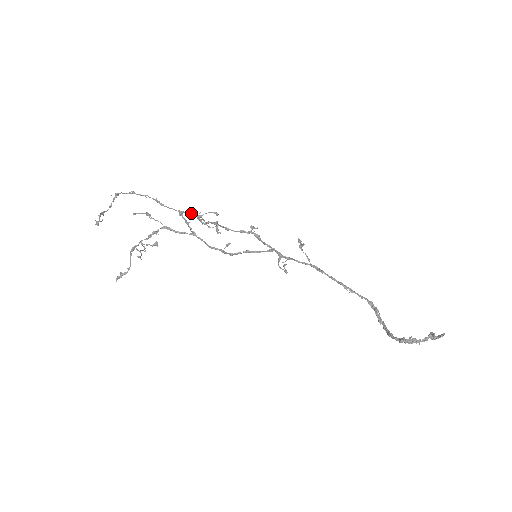
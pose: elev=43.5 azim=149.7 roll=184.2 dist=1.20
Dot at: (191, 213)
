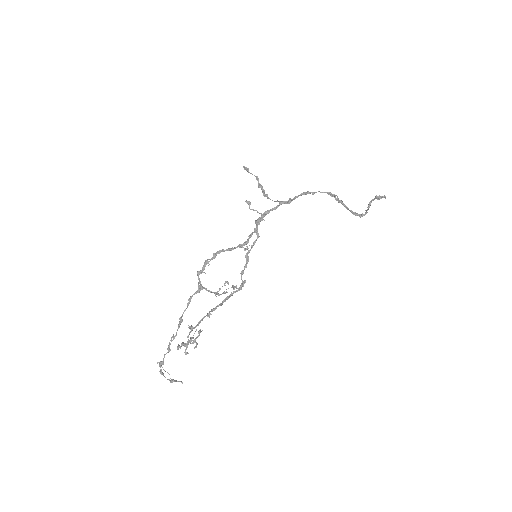
Dot at: (197, 292)
